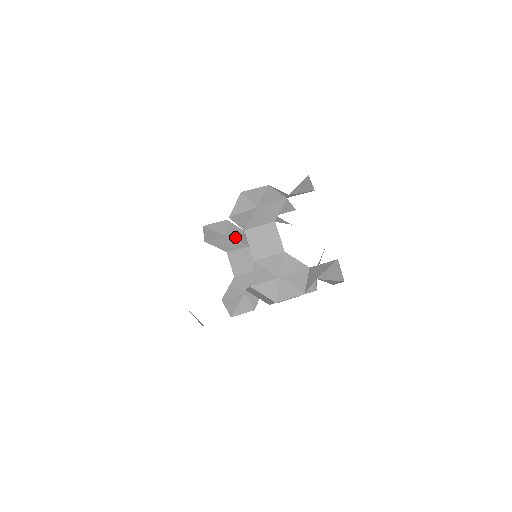
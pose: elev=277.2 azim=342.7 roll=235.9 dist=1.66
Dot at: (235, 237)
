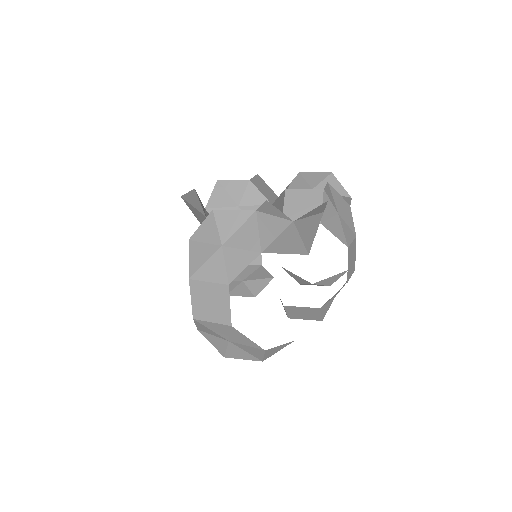
Dot at: occluded
